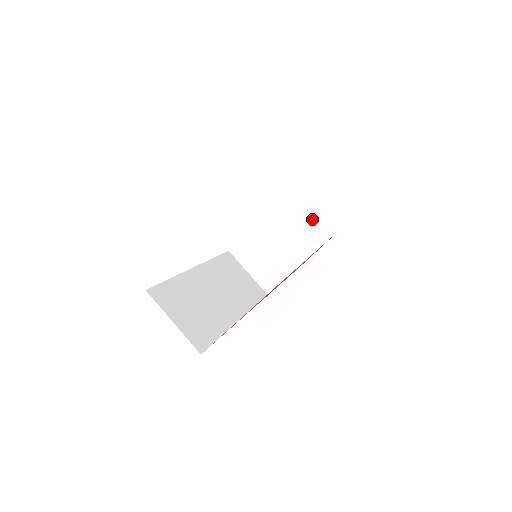
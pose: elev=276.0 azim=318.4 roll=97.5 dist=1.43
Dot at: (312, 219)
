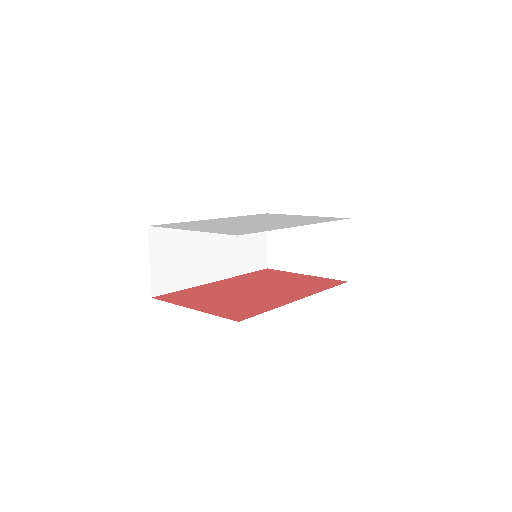
Dot at: (338, 254)
